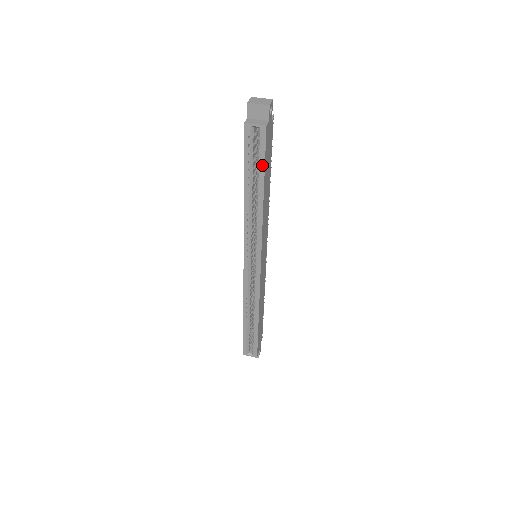
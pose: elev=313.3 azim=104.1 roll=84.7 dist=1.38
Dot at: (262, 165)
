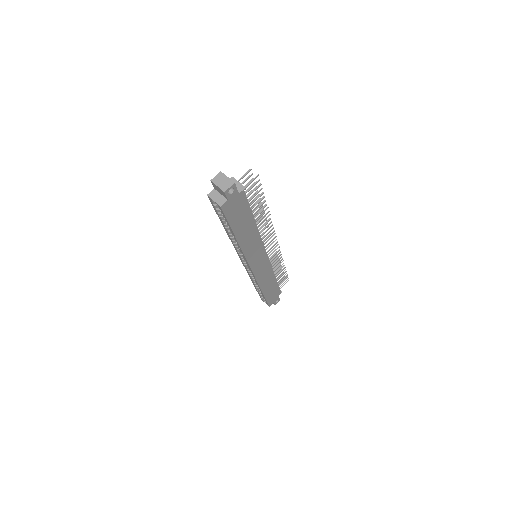
Dot at: (228, 224)
